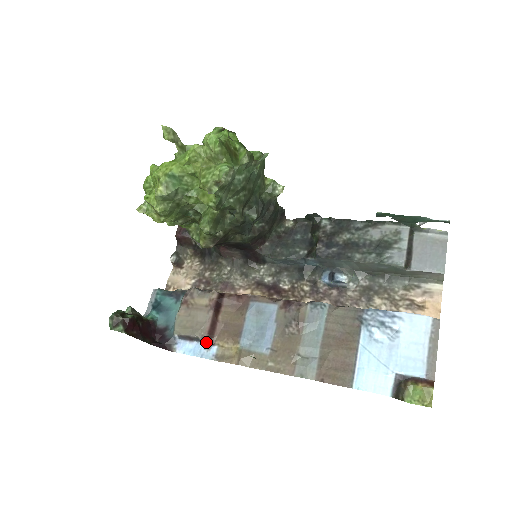
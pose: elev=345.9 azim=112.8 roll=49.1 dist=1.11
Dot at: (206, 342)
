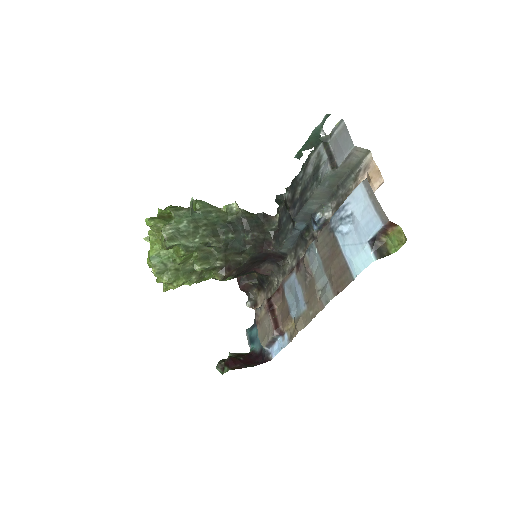
Dot at: (279, 336)
